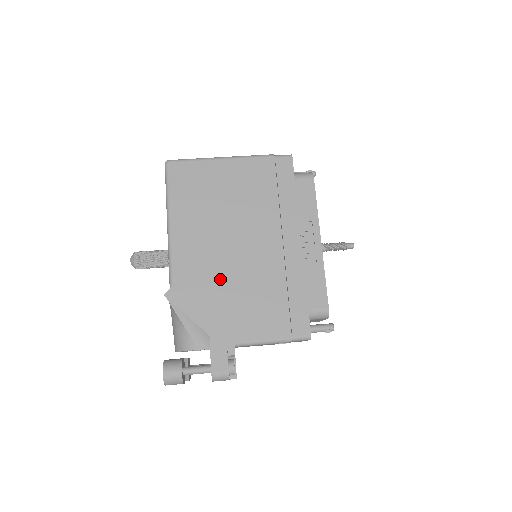
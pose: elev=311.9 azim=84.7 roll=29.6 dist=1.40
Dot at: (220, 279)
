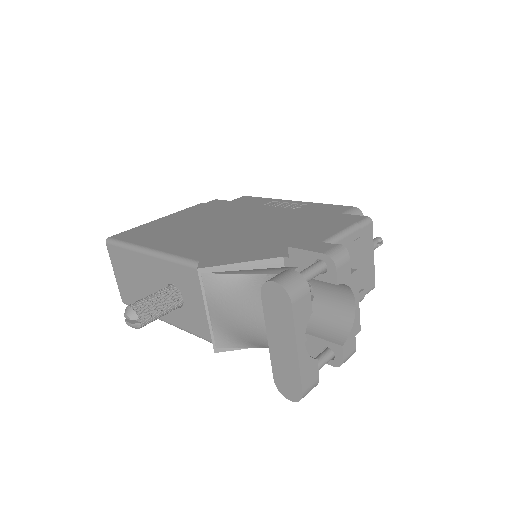
Dot at: (242, 239)
